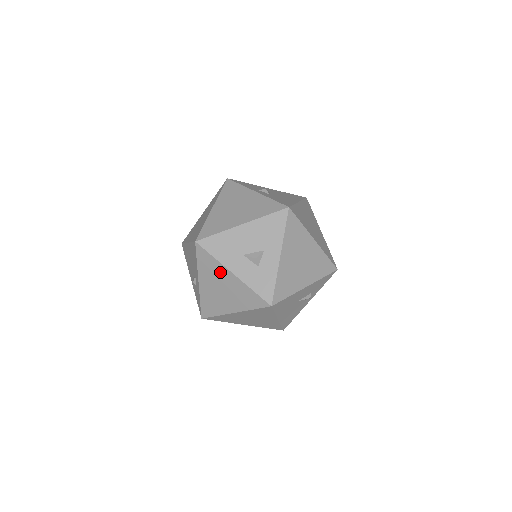
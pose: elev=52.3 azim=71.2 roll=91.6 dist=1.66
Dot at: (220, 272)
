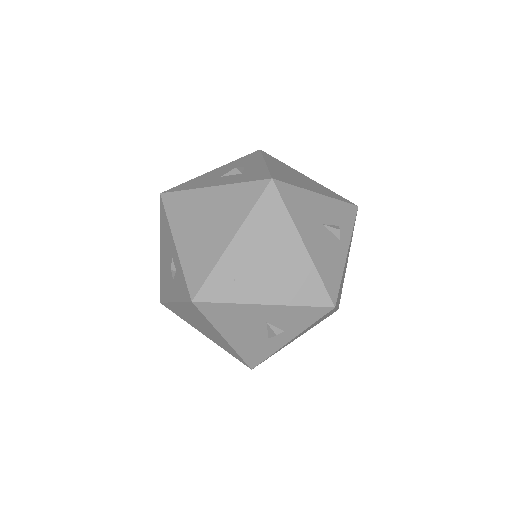
Dot at: (197, 201)
